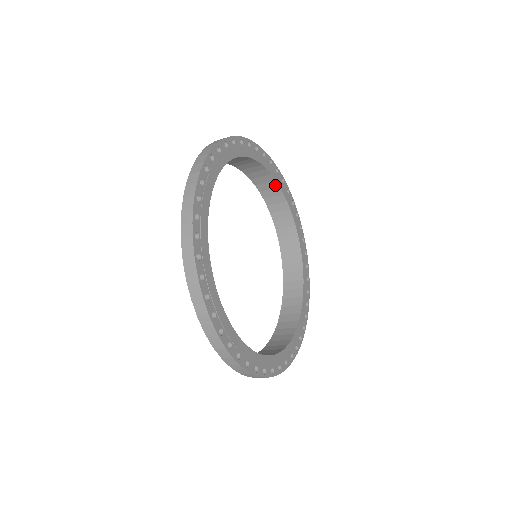
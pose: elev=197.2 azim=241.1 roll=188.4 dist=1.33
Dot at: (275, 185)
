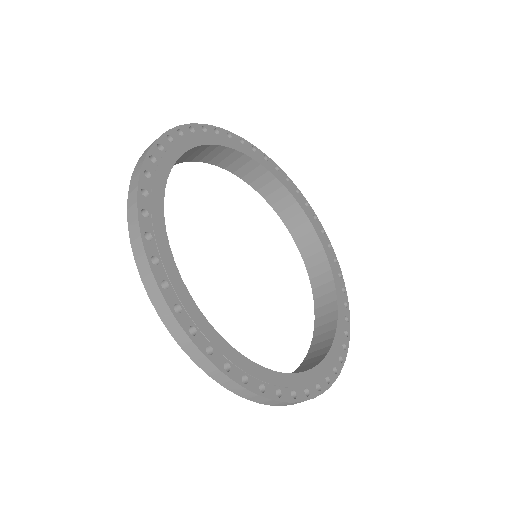
Dot at: (246, 159)
